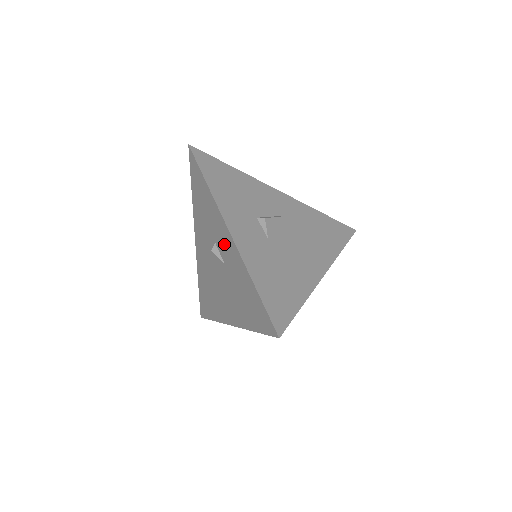
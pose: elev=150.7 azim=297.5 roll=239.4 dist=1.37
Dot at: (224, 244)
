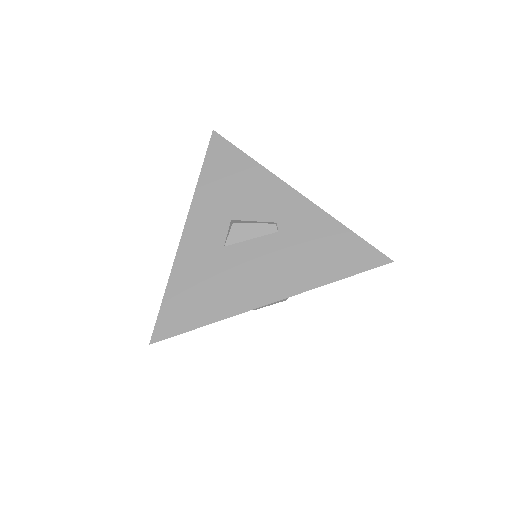
Dot at: occluded
